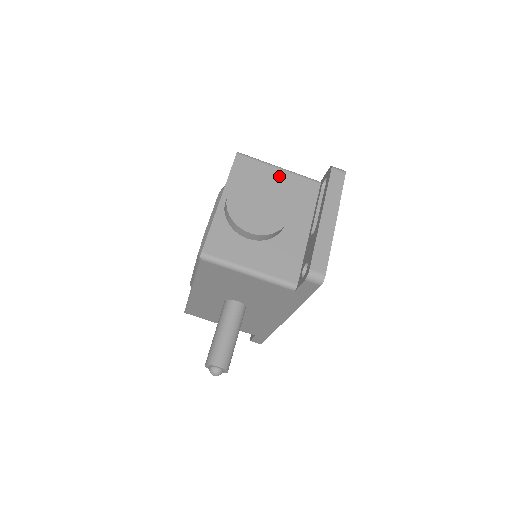
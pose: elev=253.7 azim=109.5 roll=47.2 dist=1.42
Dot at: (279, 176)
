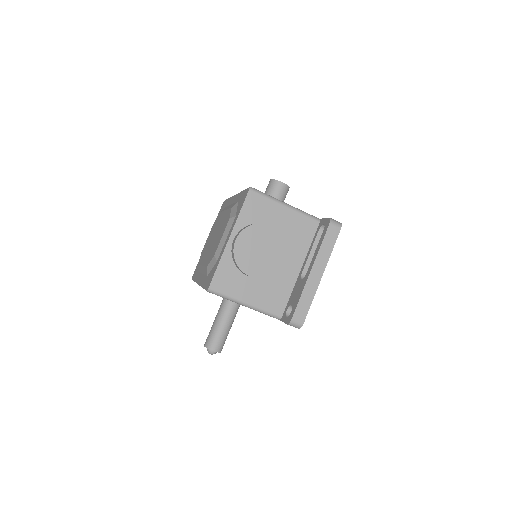
Dot at: (284, 214)
